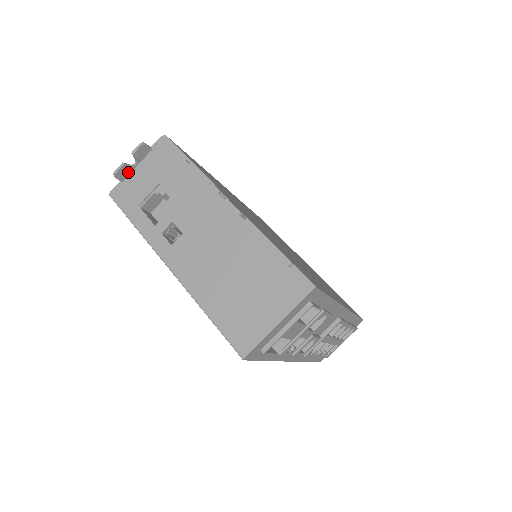
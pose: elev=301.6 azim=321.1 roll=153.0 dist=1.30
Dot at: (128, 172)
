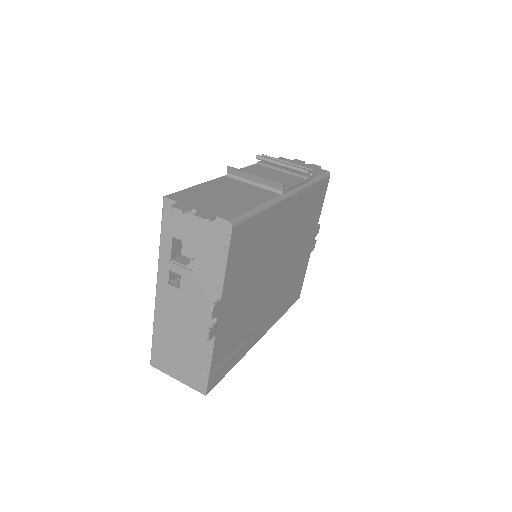
Dot at: (186, 209)
